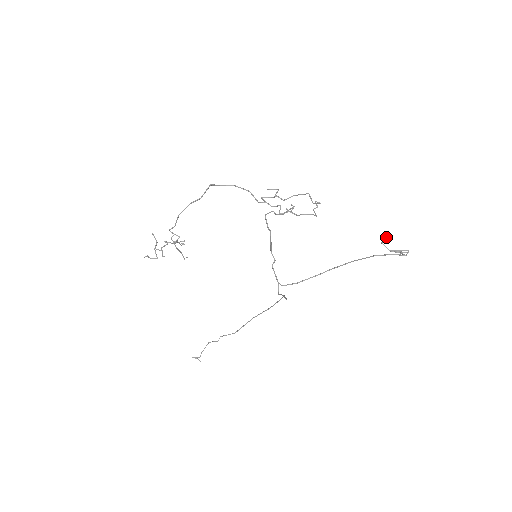
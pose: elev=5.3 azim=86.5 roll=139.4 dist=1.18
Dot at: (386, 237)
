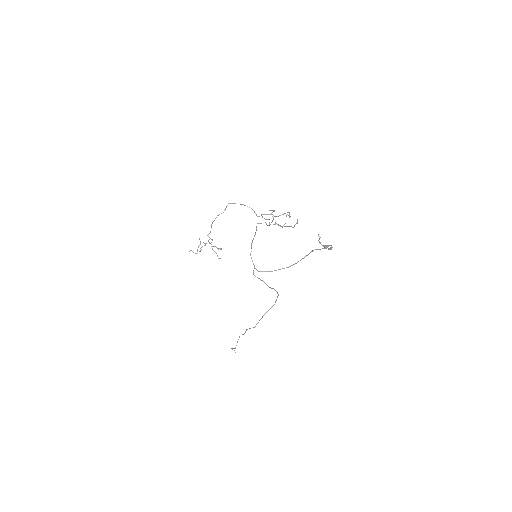
Dot at: occluded
